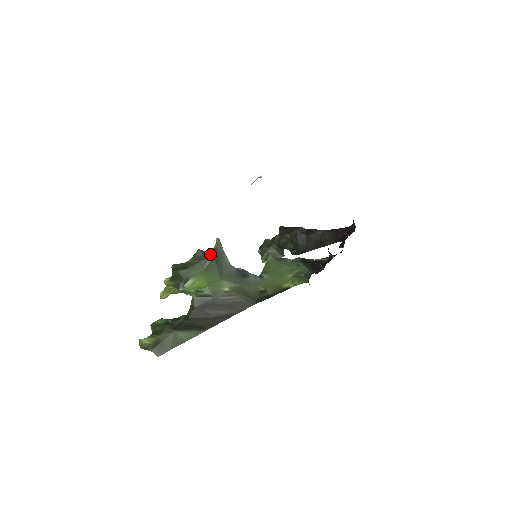
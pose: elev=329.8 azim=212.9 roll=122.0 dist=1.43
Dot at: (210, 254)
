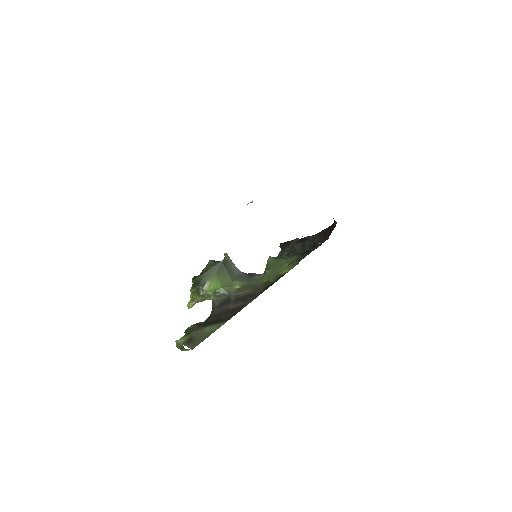
Dot at: (219, 261)
